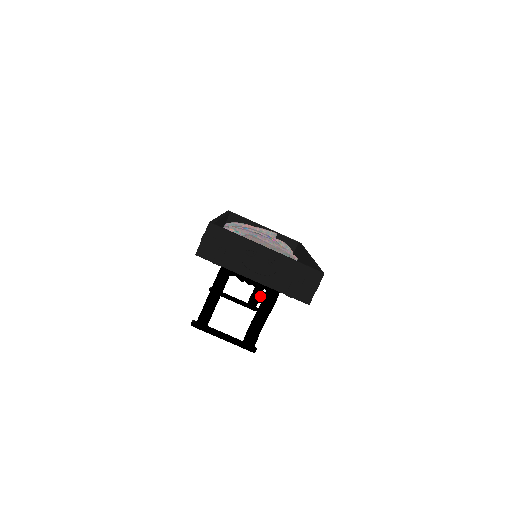
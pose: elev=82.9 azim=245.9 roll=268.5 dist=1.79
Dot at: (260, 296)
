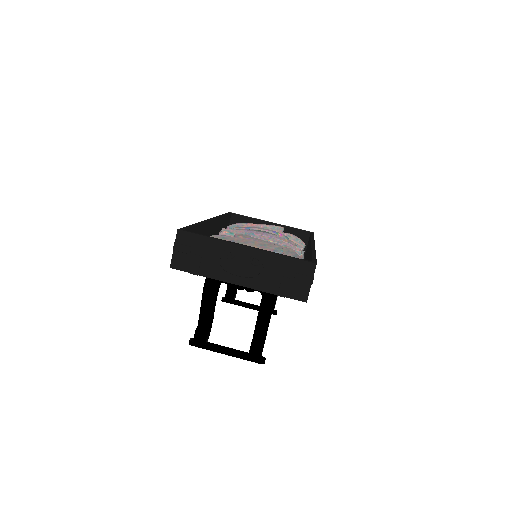
Dot at: (276, 298)
